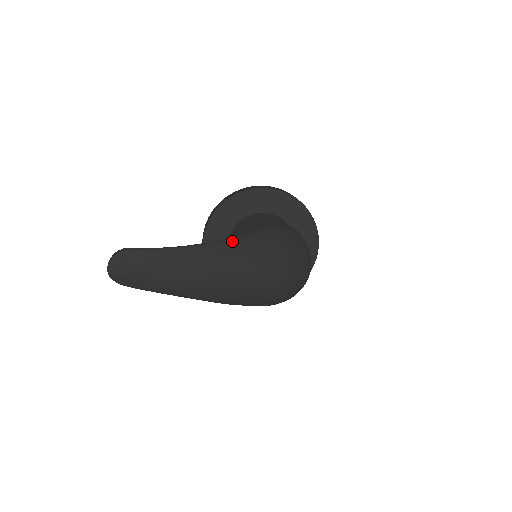
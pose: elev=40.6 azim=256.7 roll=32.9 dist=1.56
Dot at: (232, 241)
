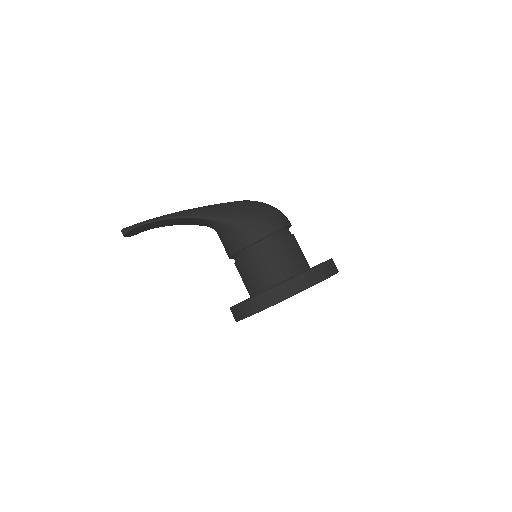
Dot at: occluded
